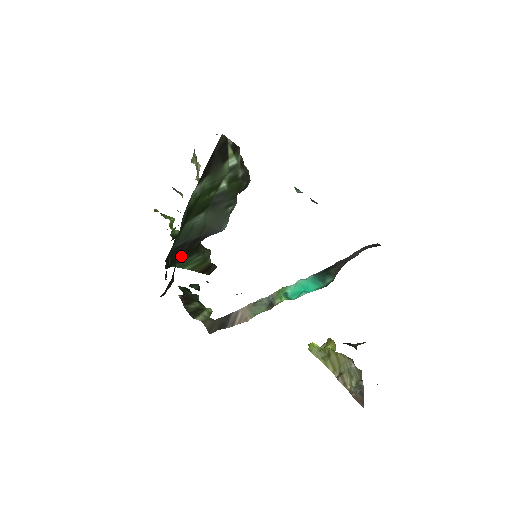
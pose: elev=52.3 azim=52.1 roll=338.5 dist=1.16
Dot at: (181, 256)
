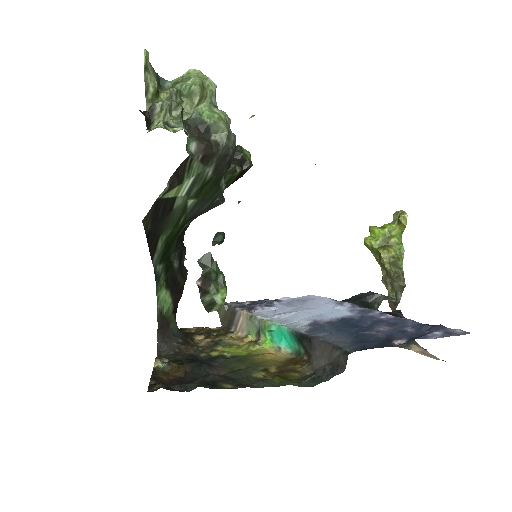
Dot at: occluded
